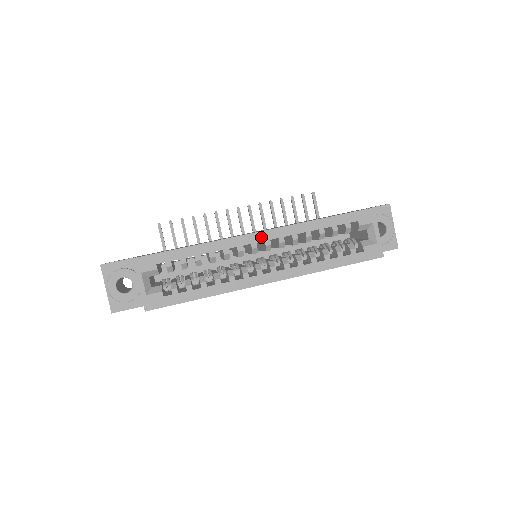
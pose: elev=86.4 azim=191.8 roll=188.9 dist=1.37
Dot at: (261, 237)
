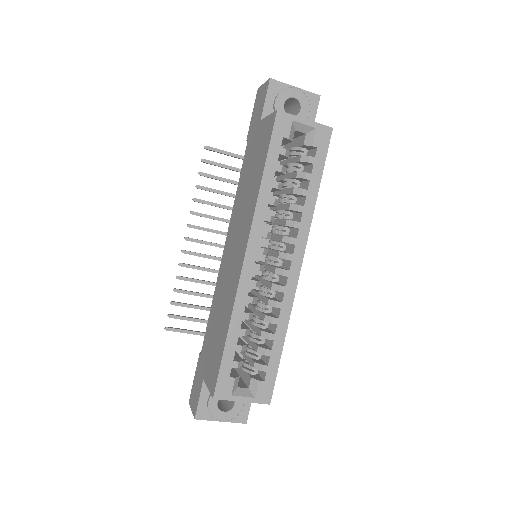
Dot at: (251, 256)
